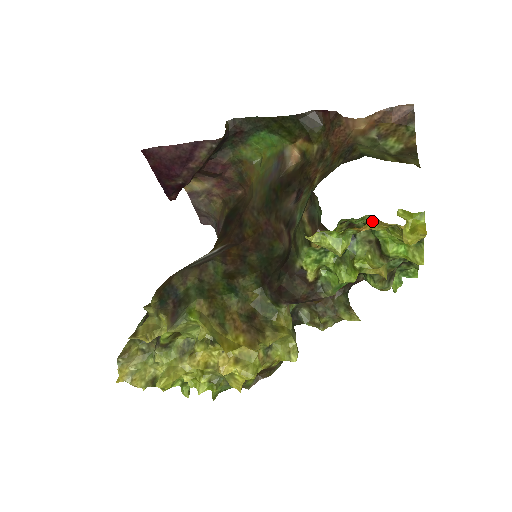
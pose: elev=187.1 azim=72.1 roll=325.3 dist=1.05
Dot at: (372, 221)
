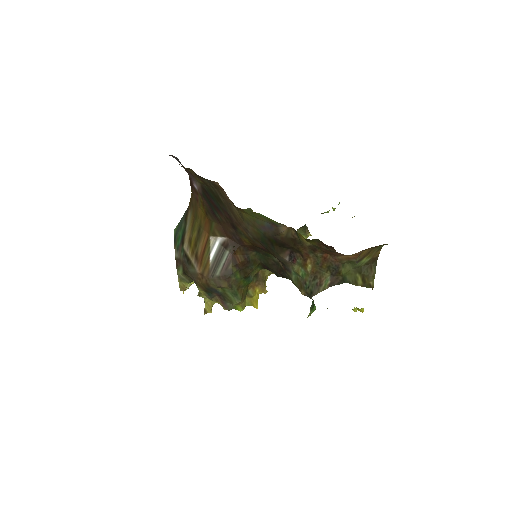
Dot at: occluded
